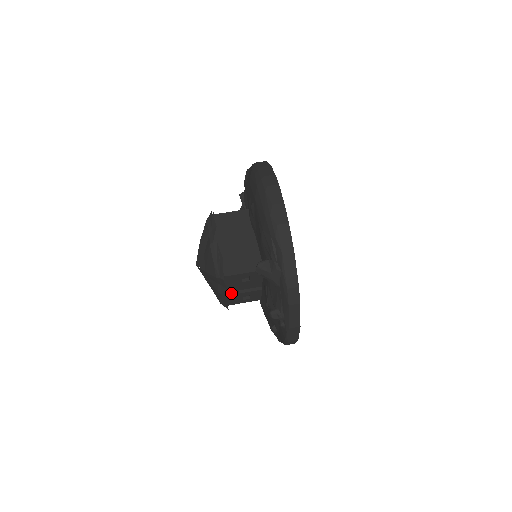
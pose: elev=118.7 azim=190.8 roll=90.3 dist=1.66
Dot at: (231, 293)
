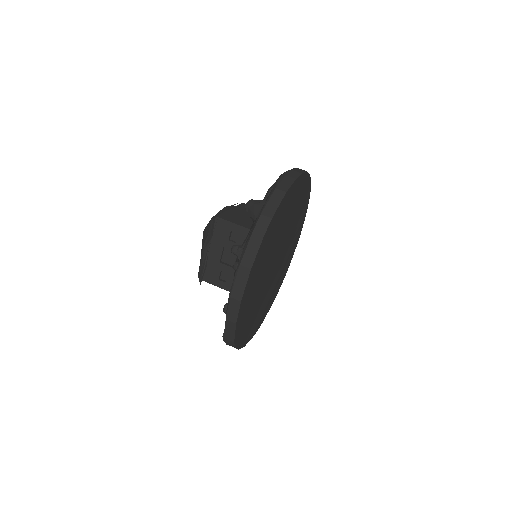
Dot at: (213, 256)
